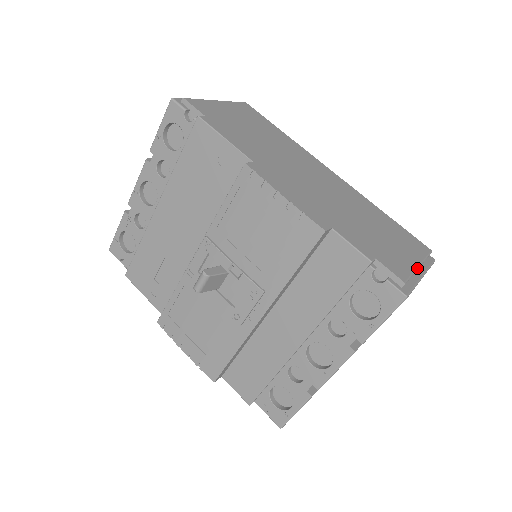
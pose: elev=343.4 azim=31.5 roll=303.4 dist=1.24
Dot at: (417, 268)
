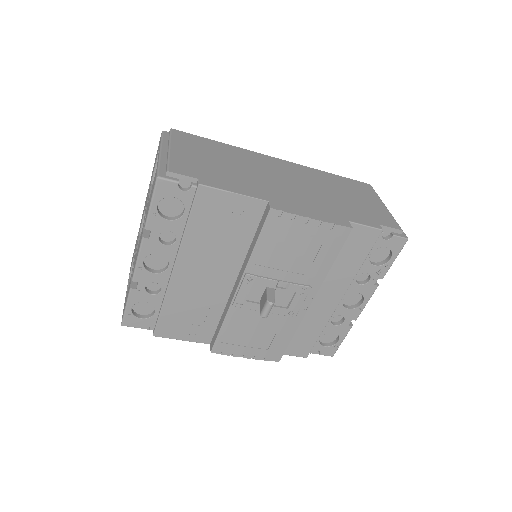
Dot at: (388, 210)
